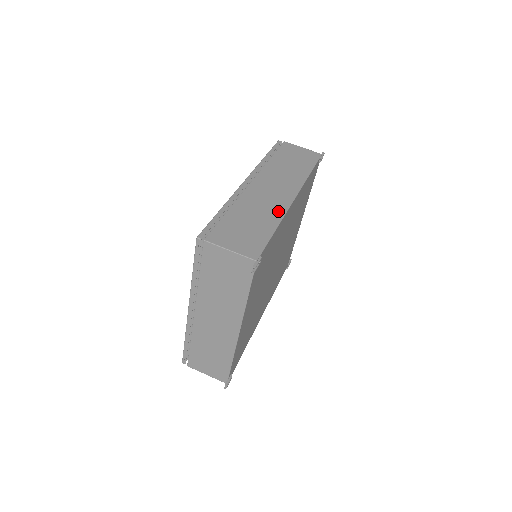
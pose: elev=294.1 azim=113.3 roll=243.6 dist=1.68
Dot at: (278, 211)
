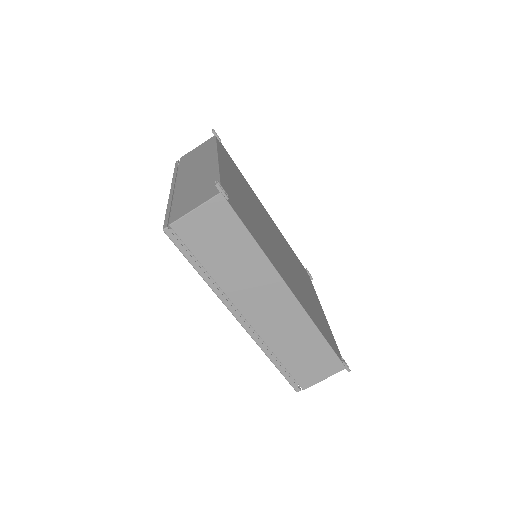
Dot at: (302, 321)
